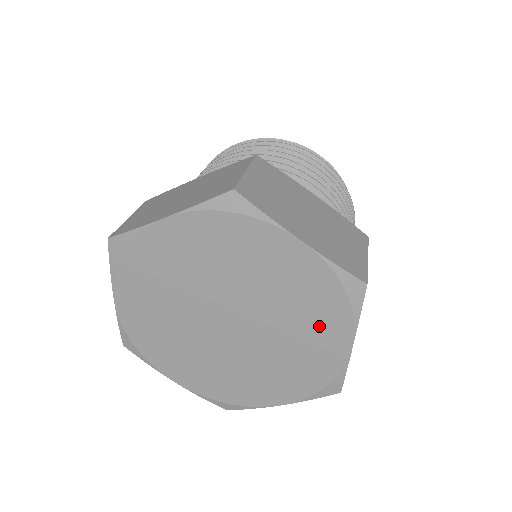
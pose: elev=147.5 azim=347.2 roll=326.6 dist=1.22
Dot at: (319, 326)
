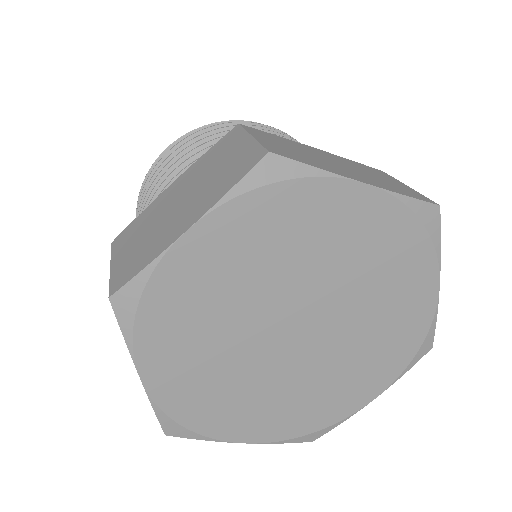
Dot at: (401, 280)
